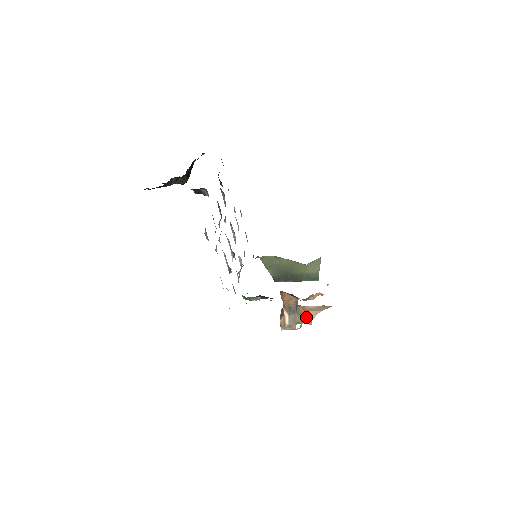
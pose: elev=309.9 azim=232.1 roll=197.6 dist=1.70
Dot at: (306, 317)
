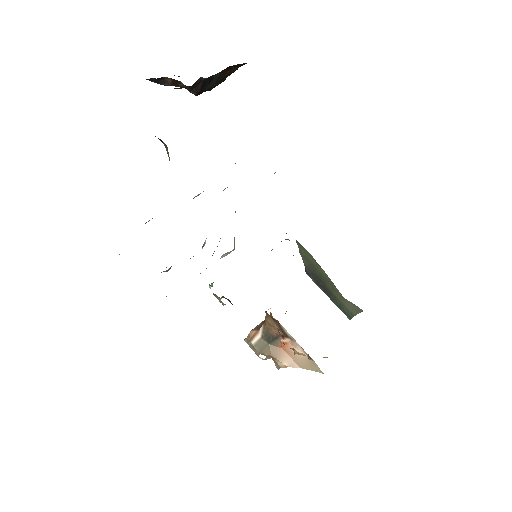
Dot at: (277, 358)
